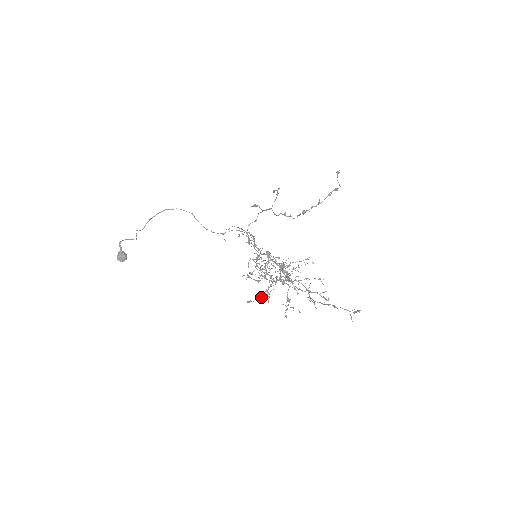
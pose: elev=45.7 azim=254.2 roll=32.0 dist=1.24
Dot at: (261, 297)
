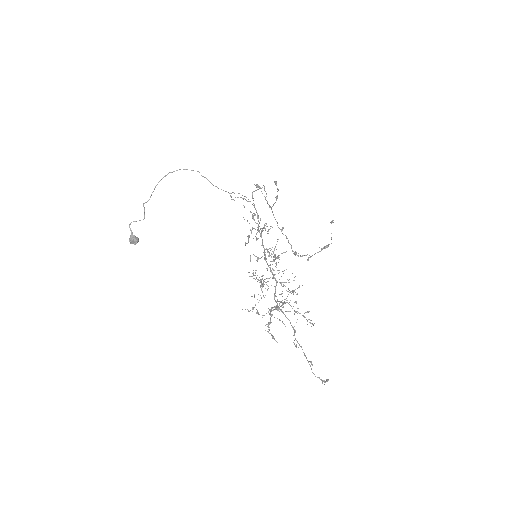
Dot at: occluded
